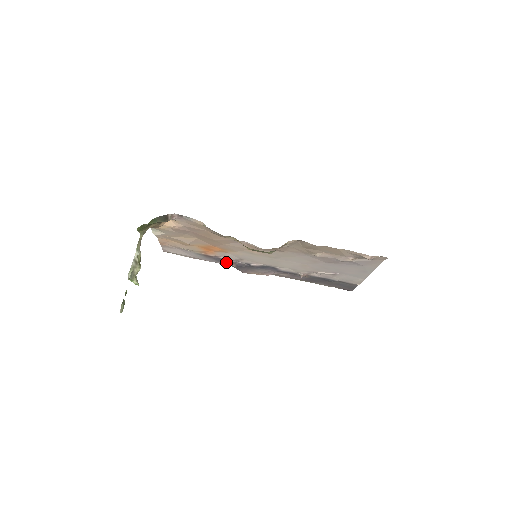
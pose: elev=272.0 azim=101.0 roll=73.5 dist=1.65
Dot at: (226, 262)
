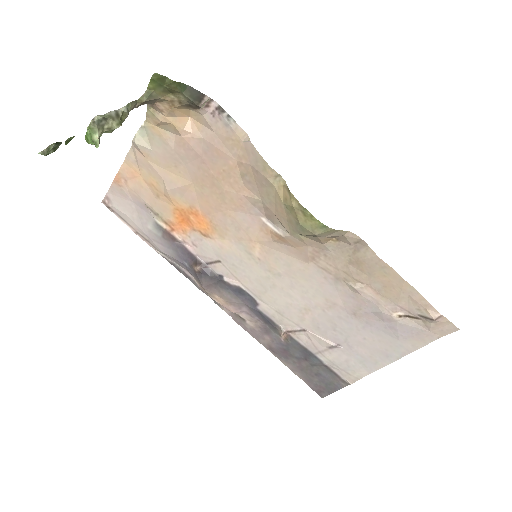
Dot at: (187, 260)
